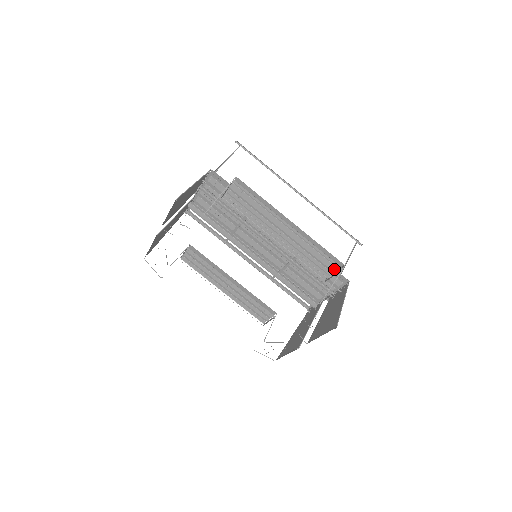
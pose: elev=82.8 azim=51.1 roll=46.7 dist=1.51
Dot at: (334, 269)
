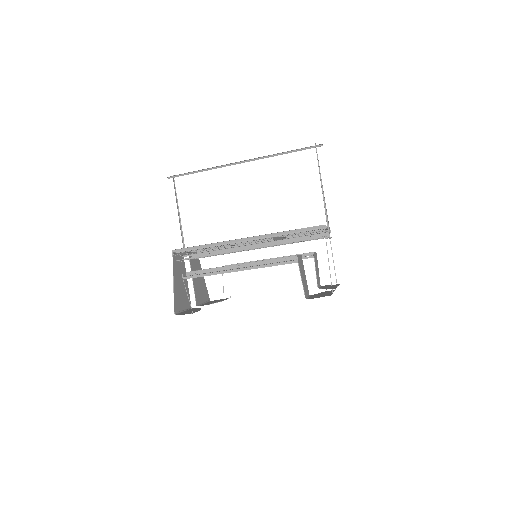
Dot at: (295, 260)
